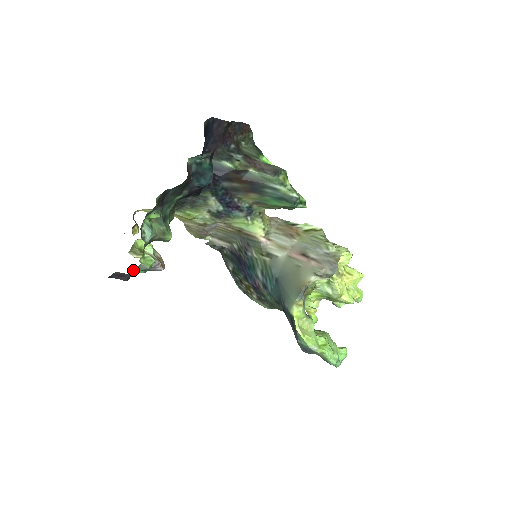
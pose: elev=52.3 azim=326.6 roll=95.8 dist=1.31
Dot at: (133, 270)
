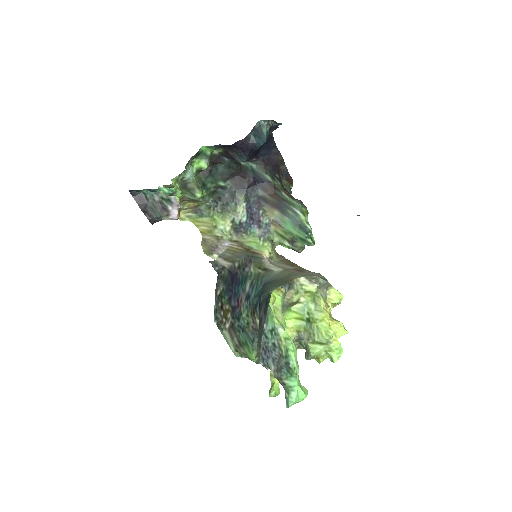
Dot at: (159, 191)
